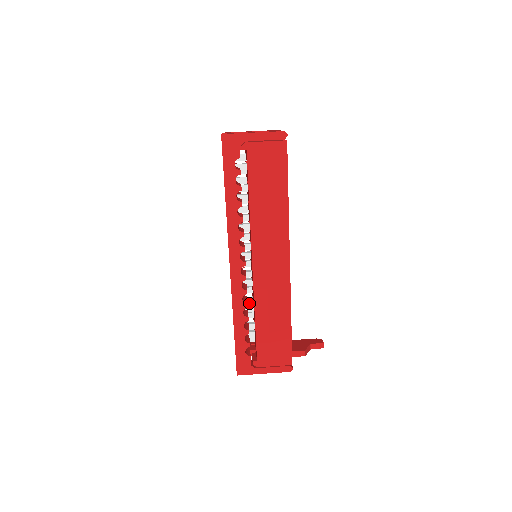
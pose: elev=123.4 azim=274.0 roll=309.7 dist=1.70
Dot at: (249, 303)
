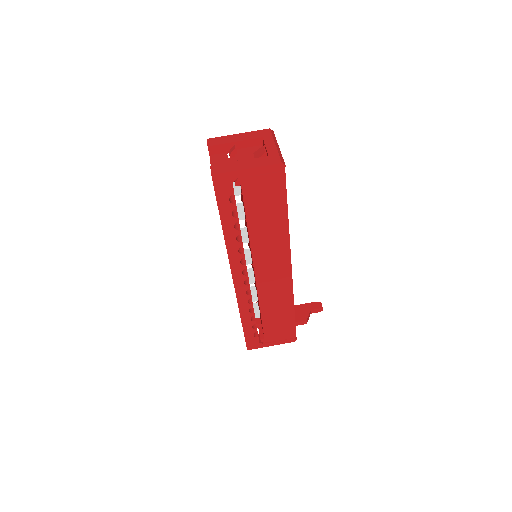
Dot at: (253, 295)
